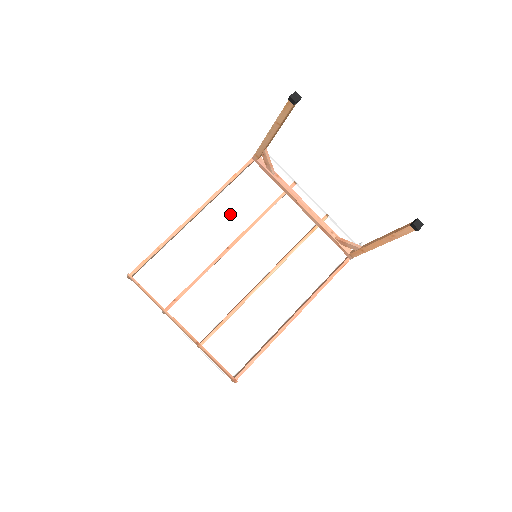
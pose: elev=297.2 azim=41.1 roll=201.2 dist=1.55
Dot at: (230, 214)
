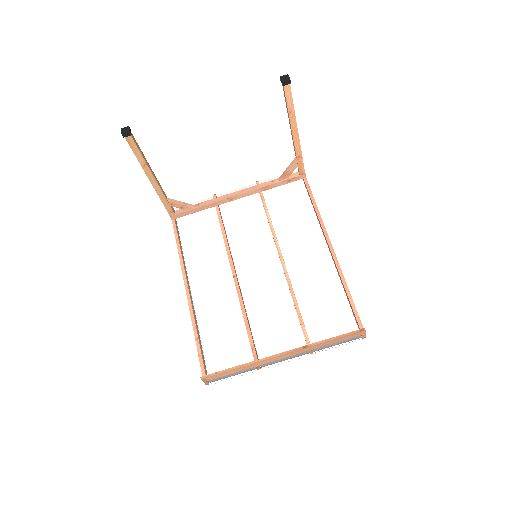
Dot at: (207, 262)
